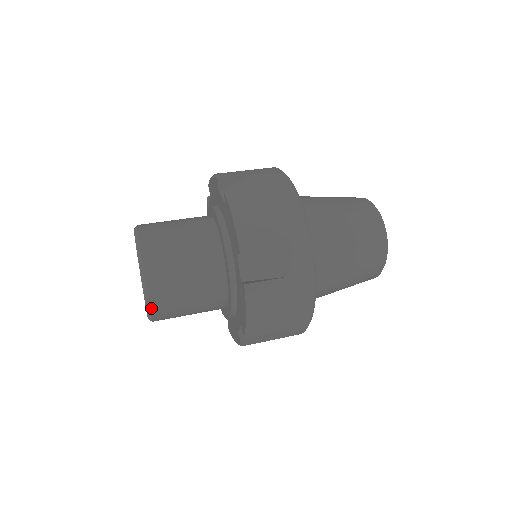
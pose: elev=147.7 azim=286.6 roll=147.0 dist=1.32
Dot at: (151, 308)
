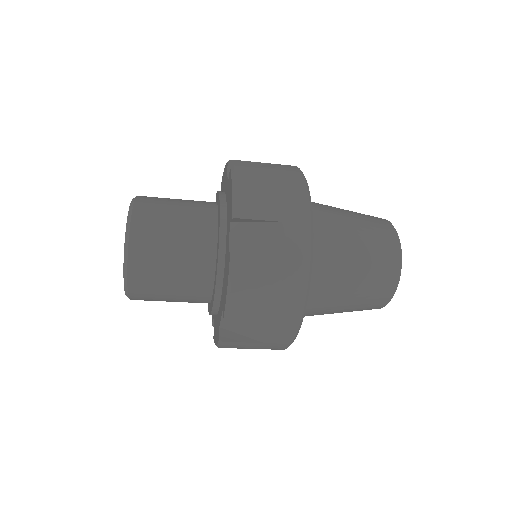
Dot at: (128, 272)
